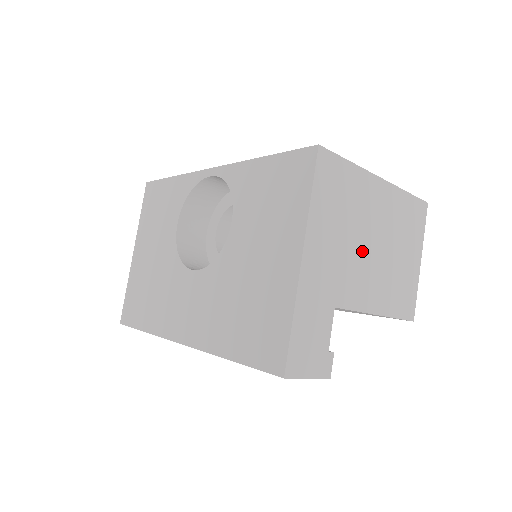
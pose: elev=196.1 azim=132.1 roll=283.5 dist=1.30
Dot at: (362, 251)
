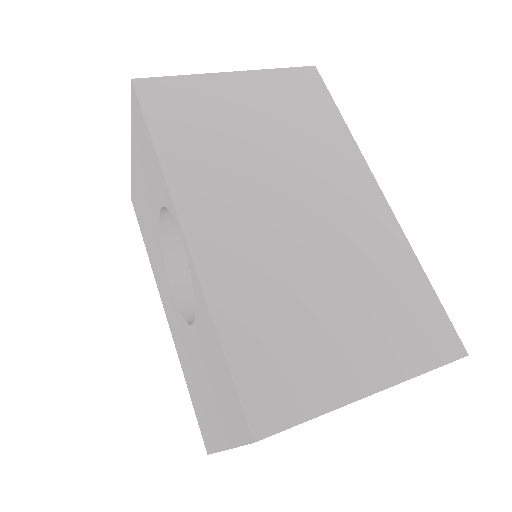
Dot at: occluded
